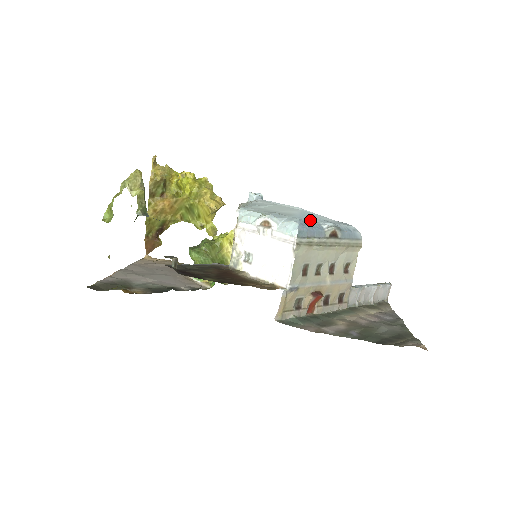
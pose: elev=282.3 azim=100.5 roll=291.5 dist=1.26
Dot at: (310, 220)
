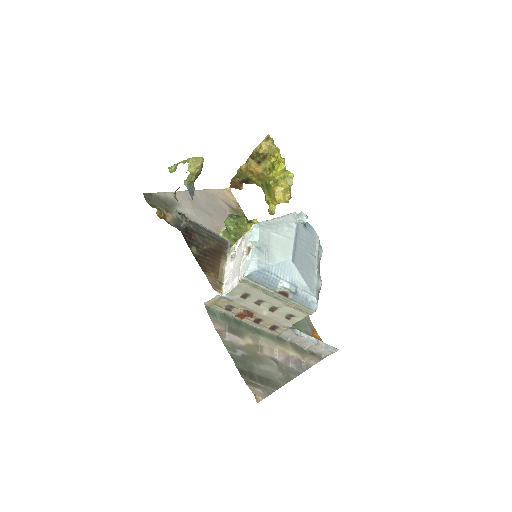
Dot at: (275, 273)
